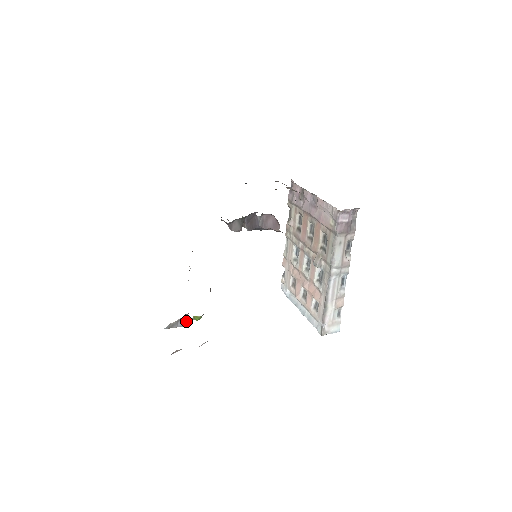
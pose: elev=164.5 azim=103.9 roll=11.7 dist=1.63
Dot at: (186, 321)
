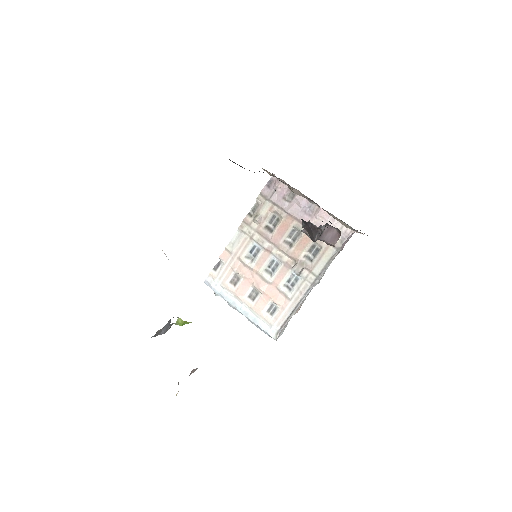
Dot at: (168, 326)
